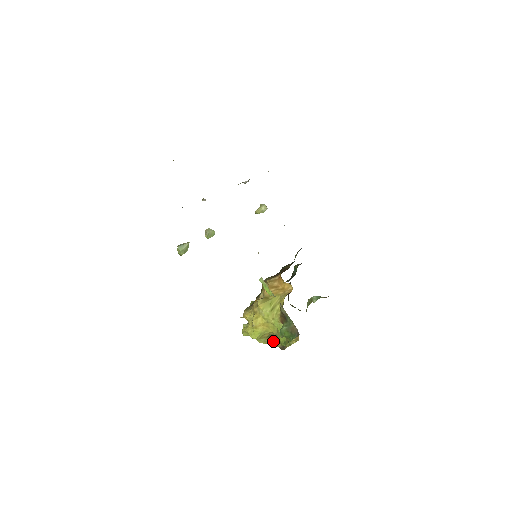
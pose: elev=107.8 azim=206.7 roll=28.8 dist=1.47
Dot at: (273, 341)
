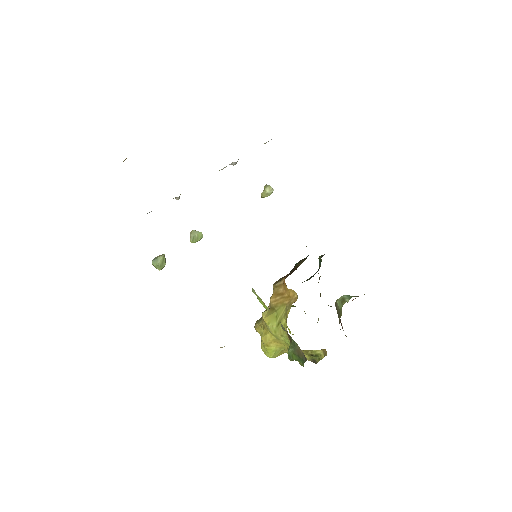
Dot at: occluded
